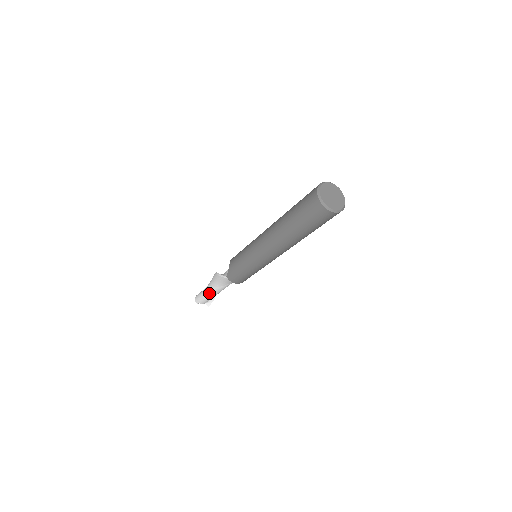
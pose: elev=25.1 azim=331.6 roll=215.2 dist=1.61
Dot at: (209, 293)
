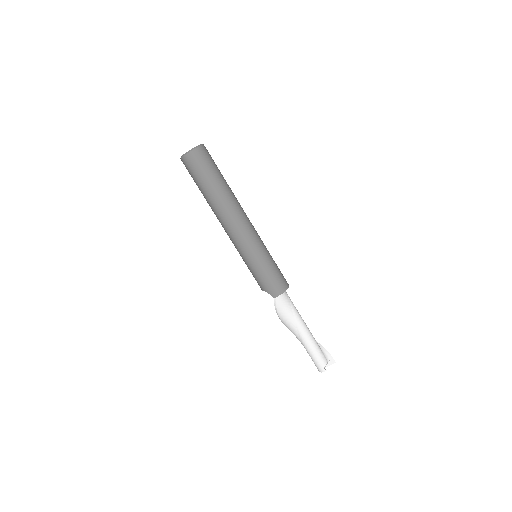
Dot at: (306, 342)
